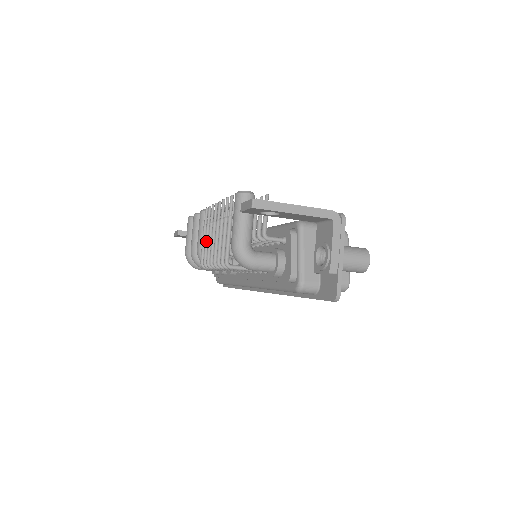
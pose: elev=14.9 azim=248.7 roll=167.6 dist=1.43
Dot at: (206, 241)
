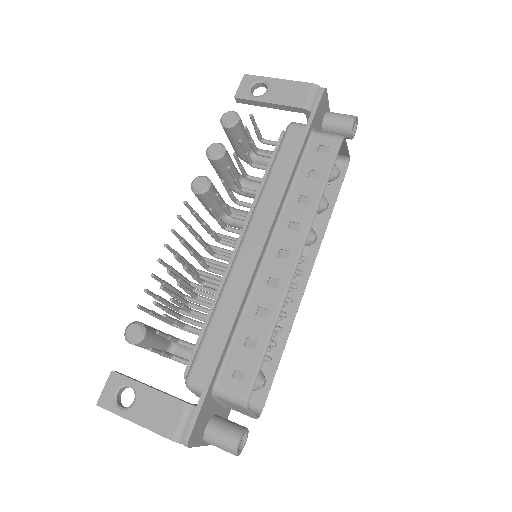
Dot at: occluded
